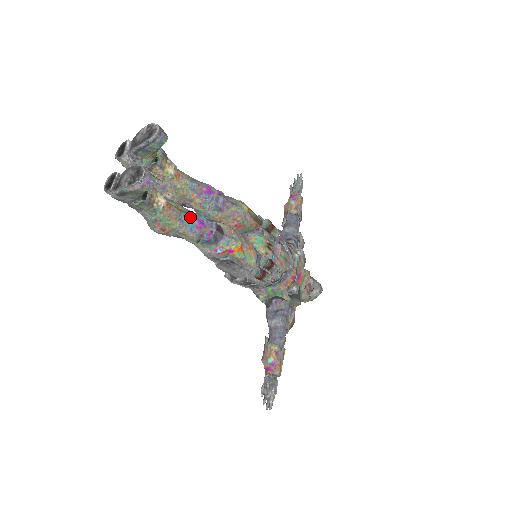
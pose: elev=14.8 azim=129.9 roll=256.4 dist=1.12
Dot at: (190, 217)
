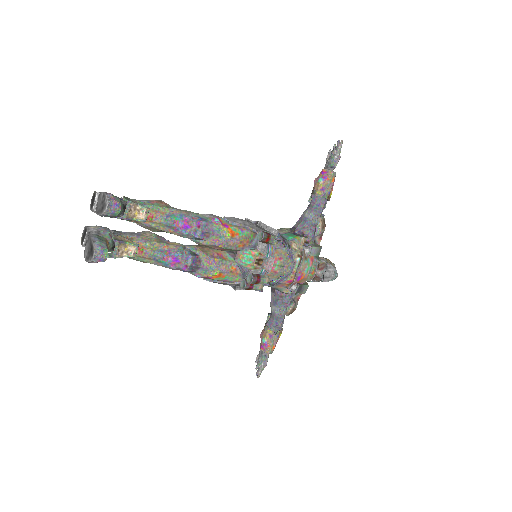
Dot at: (163, 257)
